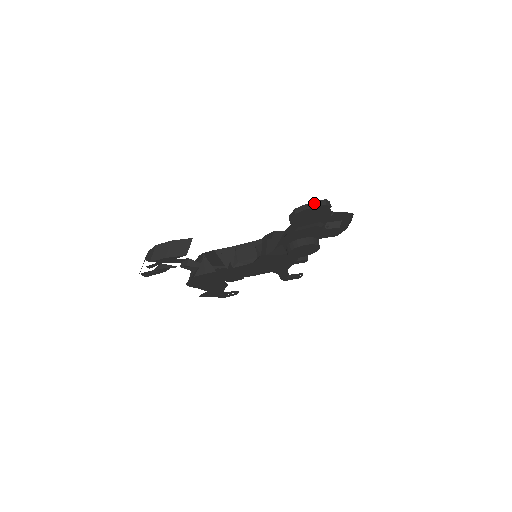
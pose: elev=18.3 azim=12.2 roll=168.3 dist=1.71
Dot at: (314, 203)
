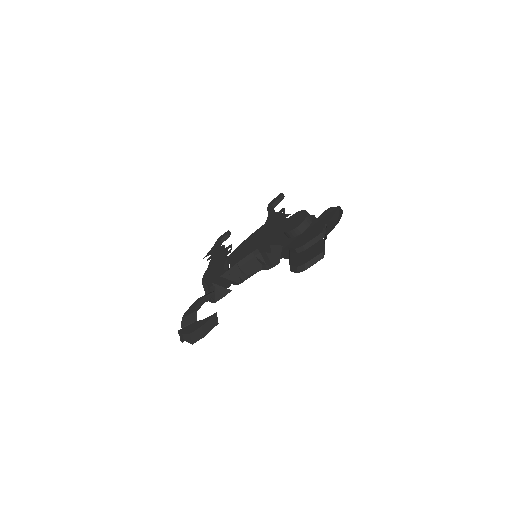
Dot at: (312, 240)
